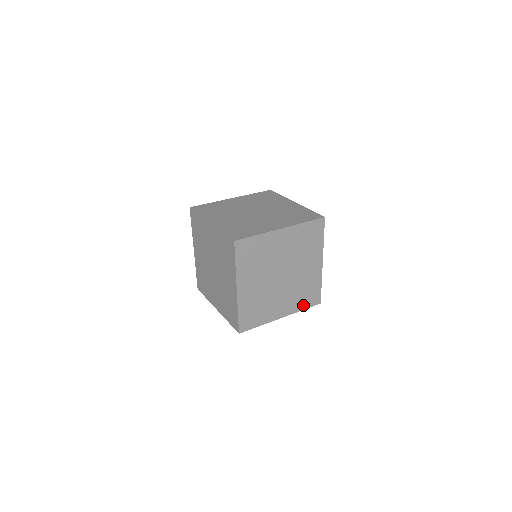
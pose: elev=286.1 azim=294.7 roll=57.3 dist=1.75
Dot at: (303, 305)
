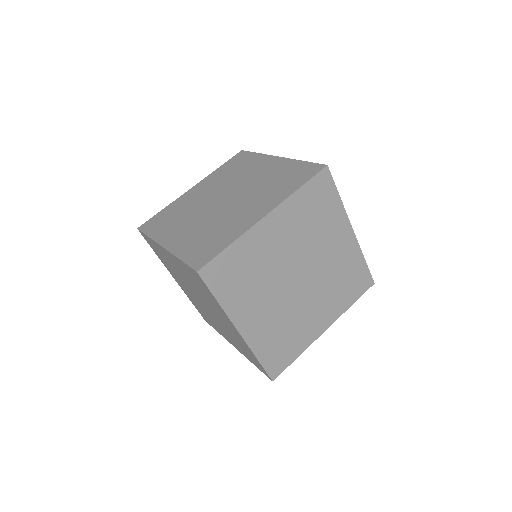
Dot at: (264, 353)
